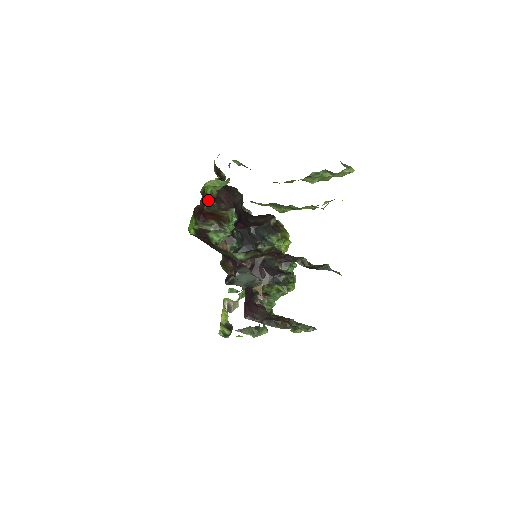
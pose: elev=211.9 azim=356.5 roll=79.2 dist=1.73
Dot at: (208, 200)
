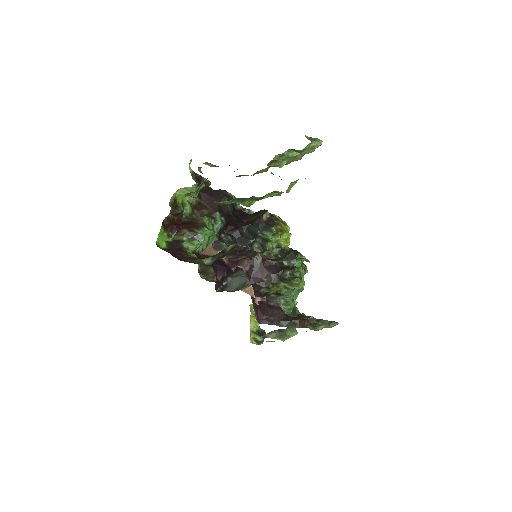
Dot at: (179, 210)
